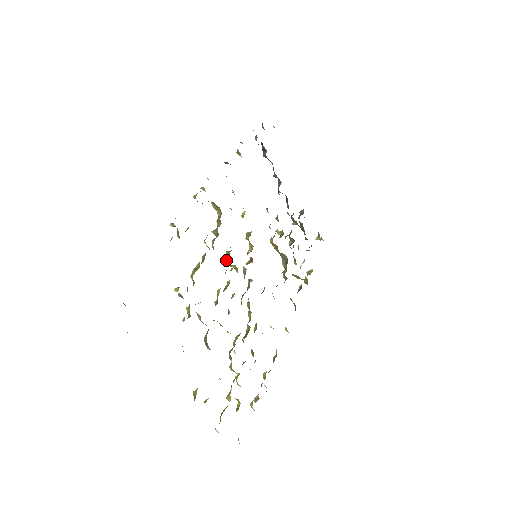
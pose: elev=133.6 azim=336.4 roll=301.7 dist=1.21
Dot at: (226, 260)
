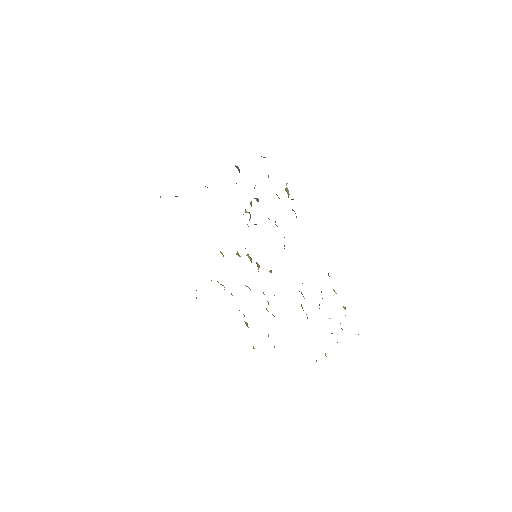
Dot at: occluded
